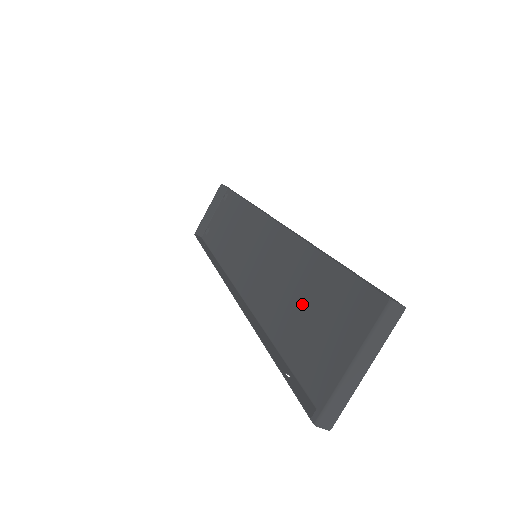
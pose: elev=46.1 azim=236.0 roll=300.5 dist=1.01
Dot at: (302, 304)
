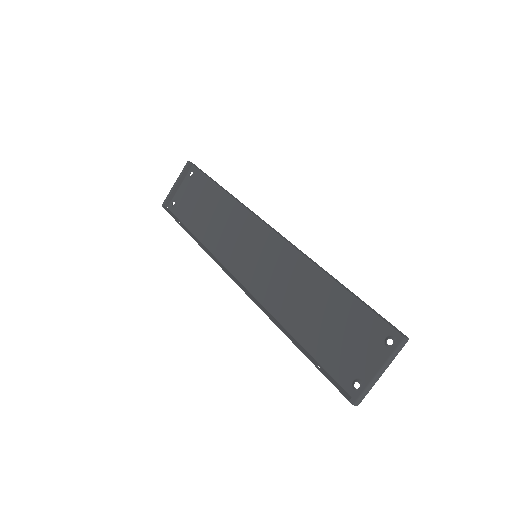
Dot at: (318, 313)
